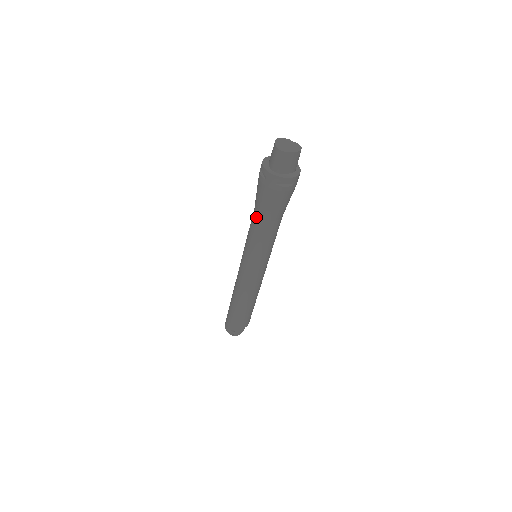
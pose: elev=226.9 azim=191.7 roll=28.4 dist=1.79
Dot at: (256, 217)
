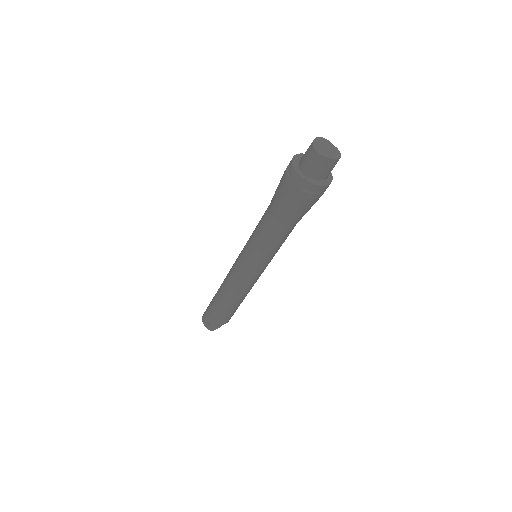
Dot at: (267, 215)
